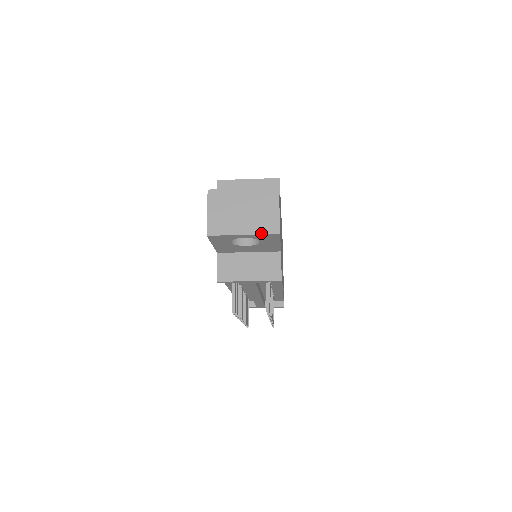
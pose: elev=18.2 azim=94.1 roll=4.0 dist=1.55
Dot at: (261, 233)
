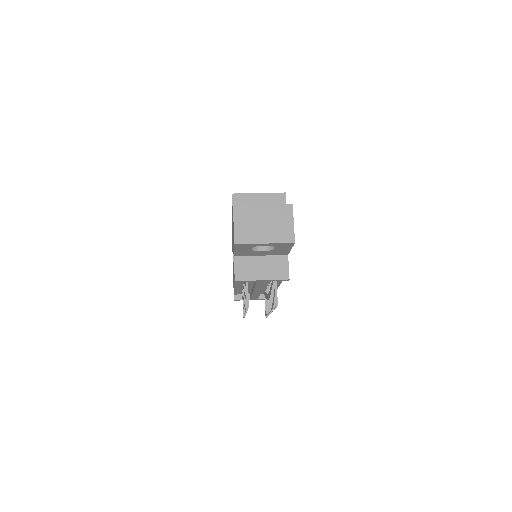
Dot at: (280, 242)
